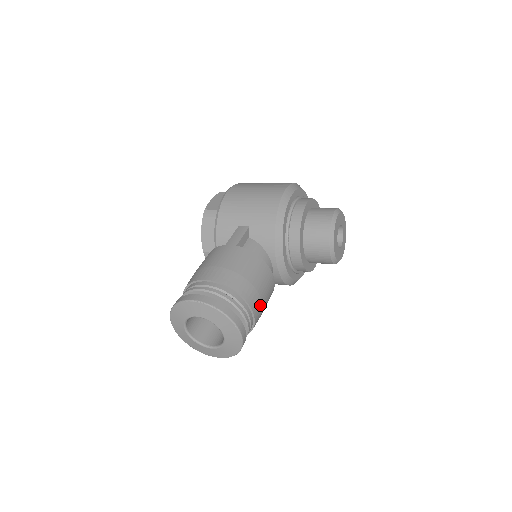
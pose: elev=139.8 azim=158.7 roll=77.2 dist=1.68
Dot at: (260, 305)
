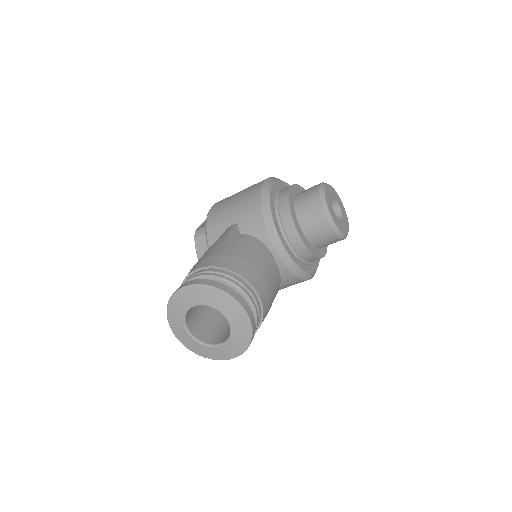
Dot at: (263, 285)
